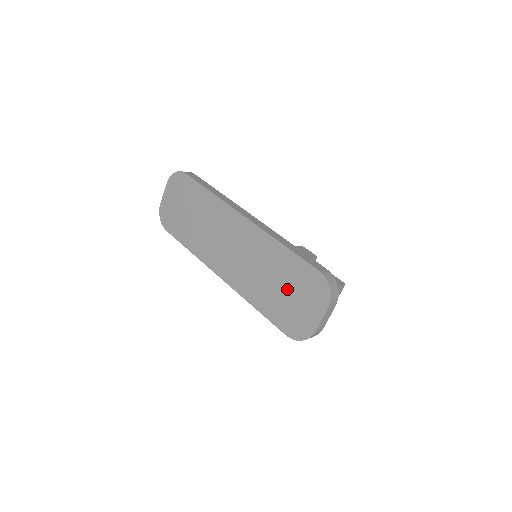
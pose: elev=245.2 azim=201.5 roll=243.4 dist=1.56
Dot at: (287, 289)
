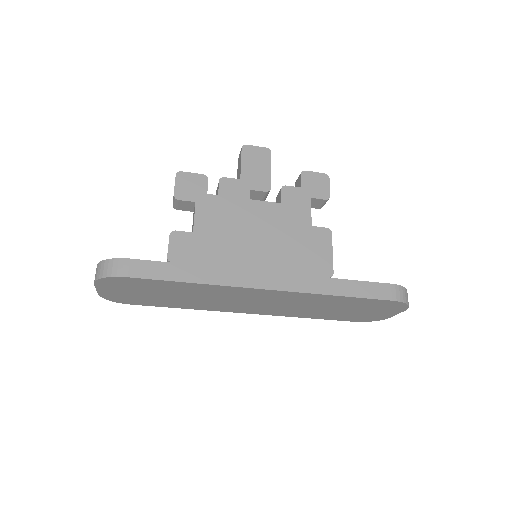
Dot at: (350, 310)
